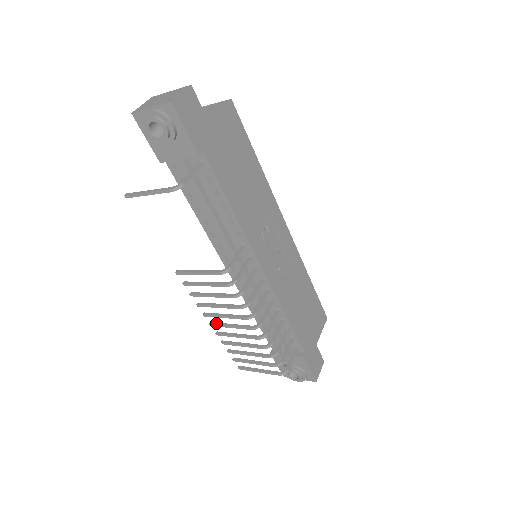
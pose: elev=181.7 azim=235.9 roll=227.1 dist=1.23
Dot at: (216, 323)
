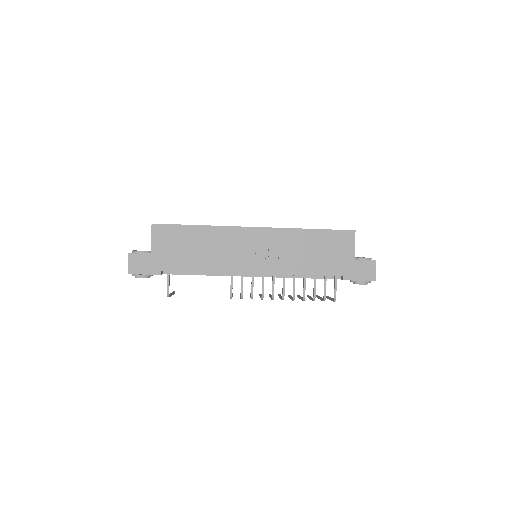
Dot at: occluded
